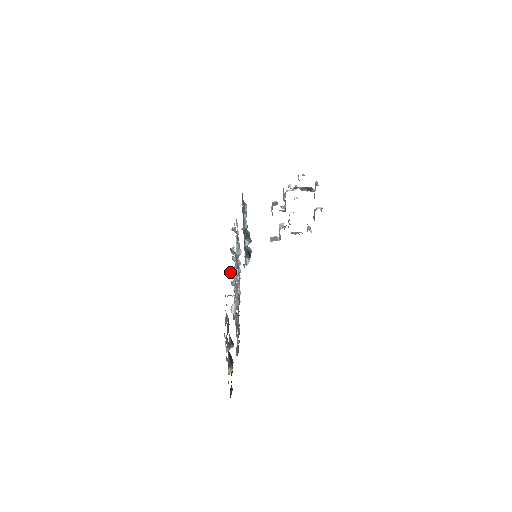
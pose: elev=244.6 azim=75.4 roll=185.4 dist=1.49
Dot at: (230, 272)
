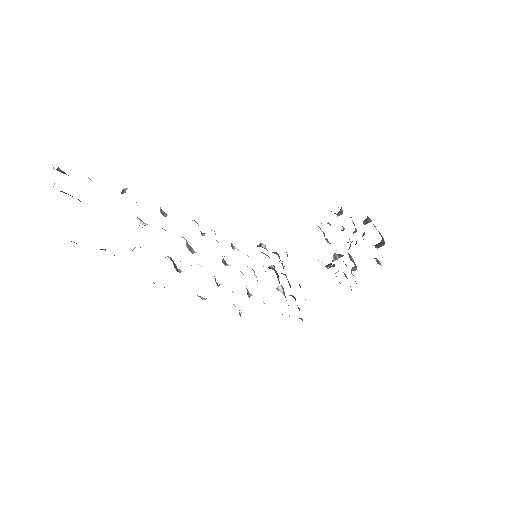
Dot at: (161, 210)
